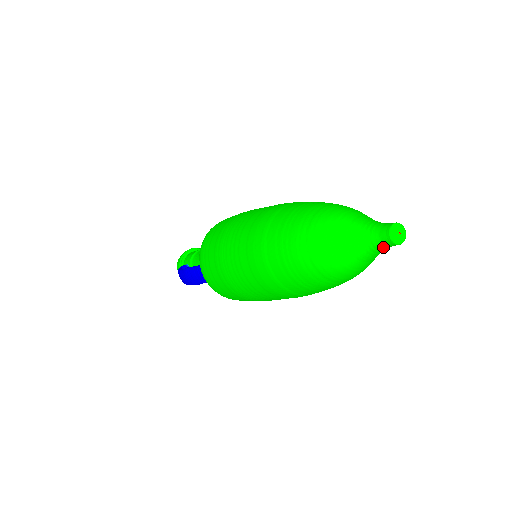
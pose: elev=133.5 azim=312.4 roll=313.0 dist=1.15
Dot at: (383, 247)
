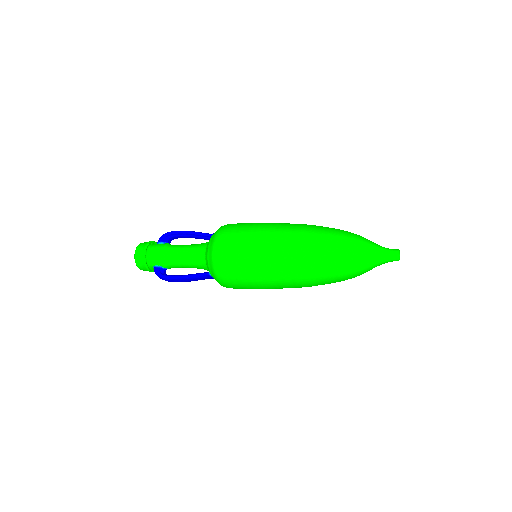
Dot at: (390, 261)
